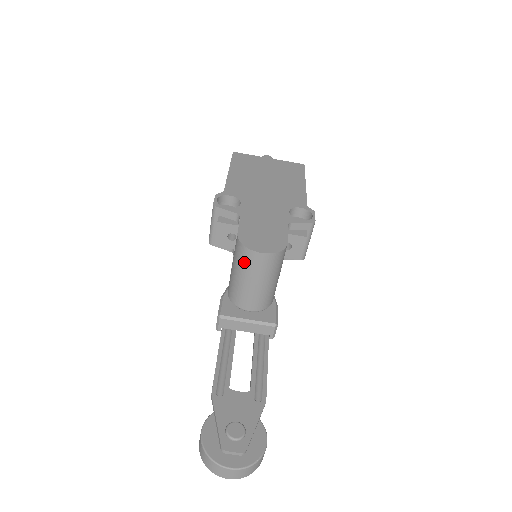
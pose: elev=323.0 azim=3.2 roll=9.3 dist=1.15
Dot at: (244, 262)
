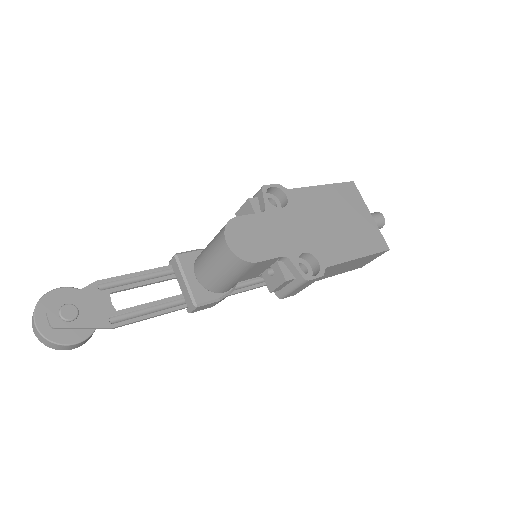
Dot at: (217, 237)
